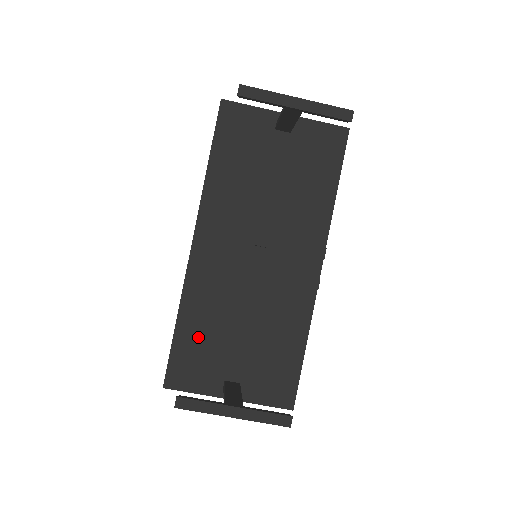
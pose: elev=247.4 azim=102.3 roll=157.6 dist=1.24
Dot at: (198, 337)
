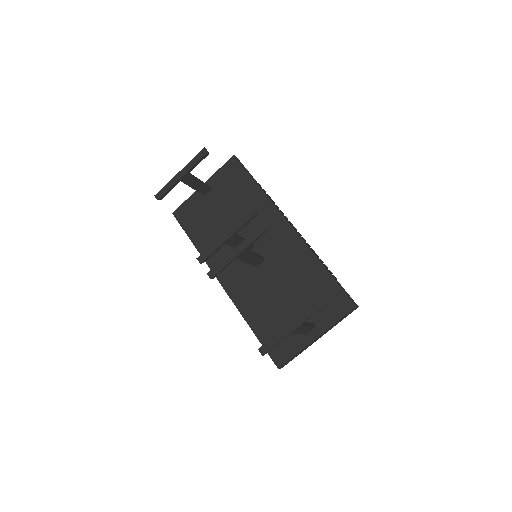
Dot at: (268, 324)
